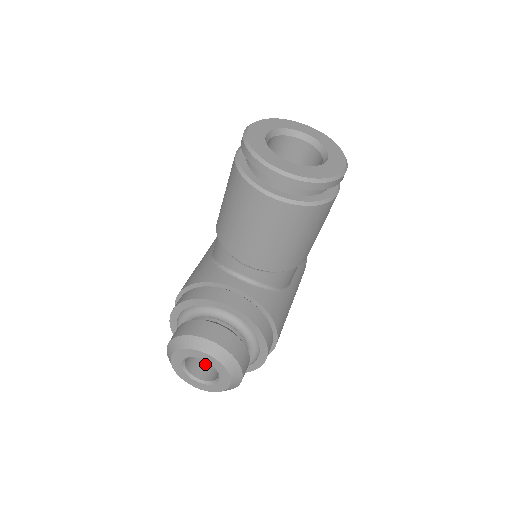
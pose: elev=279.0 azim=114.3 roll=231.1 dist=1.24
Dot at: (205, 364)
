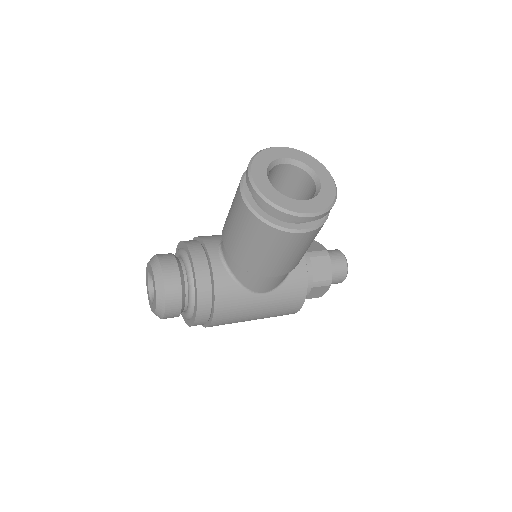
Dot at: occluded
